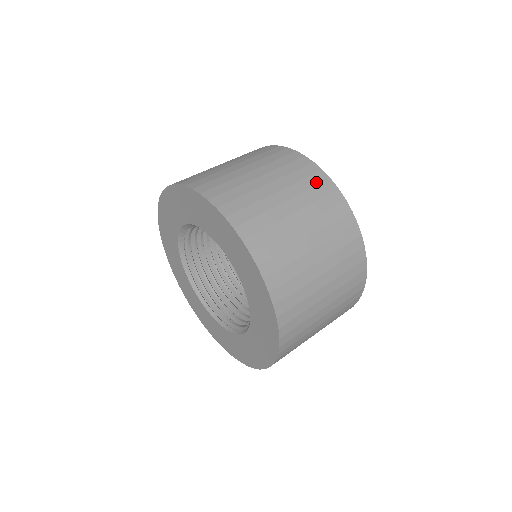
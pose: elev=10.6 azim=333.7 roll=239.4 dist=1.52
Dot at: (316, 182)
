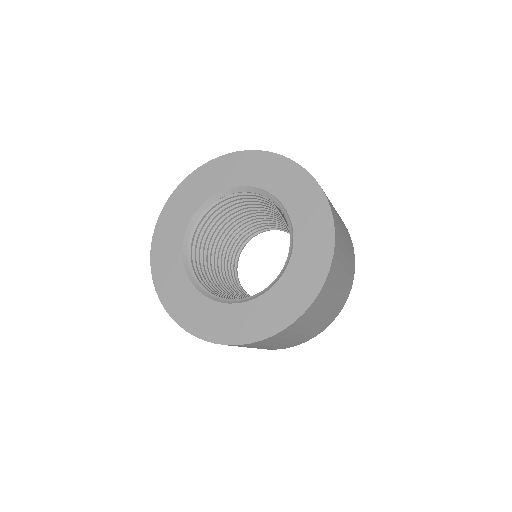
Dot at: occluded
